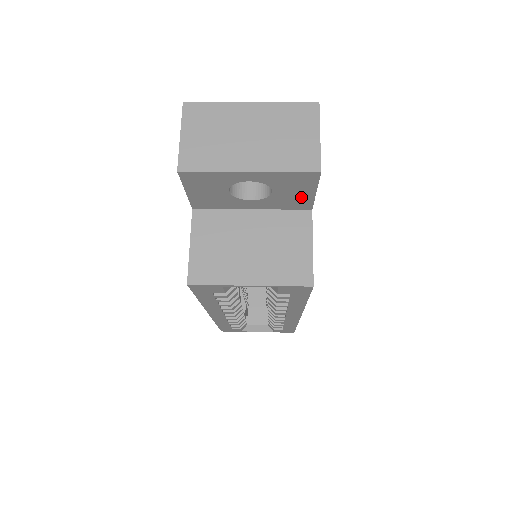
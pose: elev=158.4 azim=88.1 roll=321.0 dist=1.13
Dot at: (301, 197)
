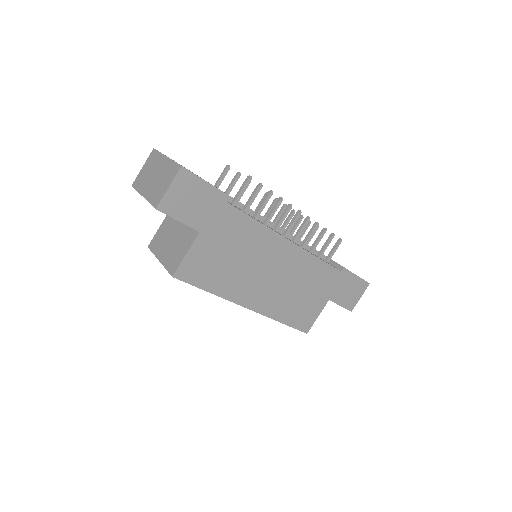
Dot at: occluded
